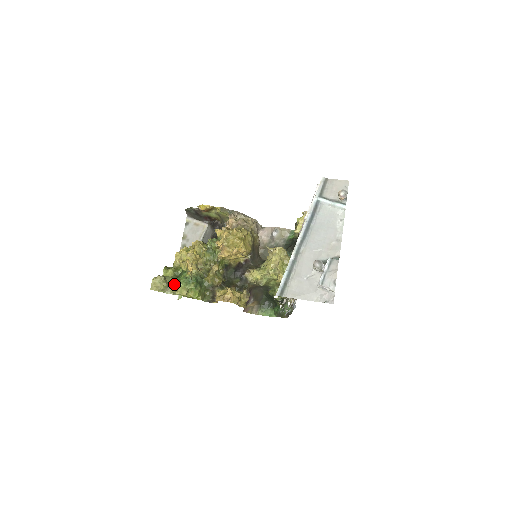
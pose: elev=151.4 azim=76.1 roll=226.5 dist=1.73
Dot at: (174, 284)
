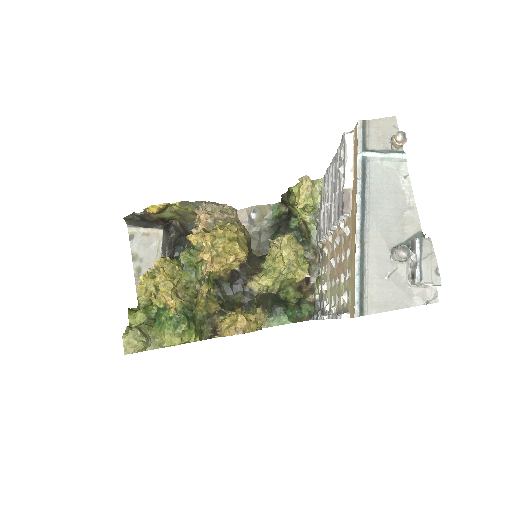
Dot at: (154, 332)
